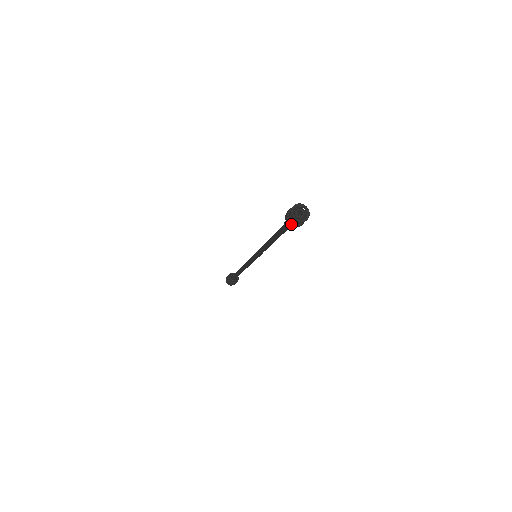
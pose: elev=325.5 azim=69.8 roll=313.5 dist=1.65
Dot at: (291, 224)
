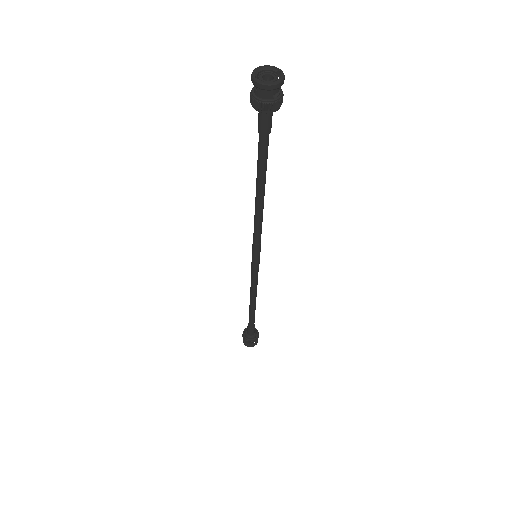
Dot at: (253, 99)
